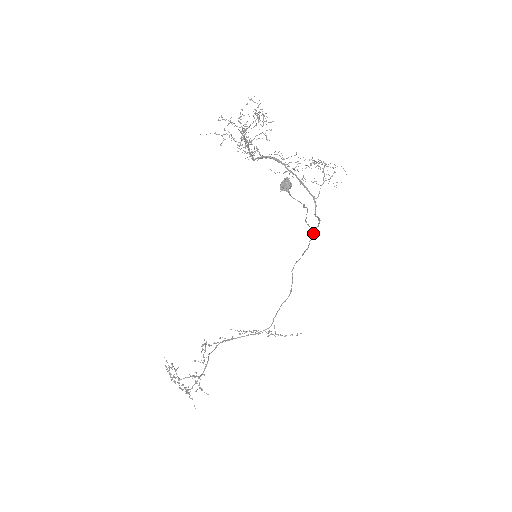
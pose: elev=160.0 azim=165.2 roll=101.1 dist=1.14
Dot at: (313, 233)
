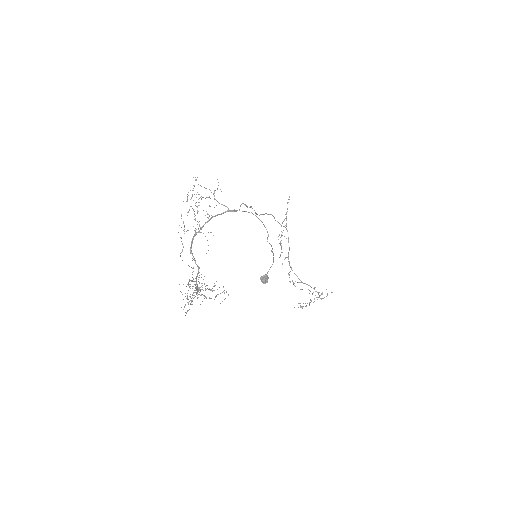
Dot at: (247, 207)
